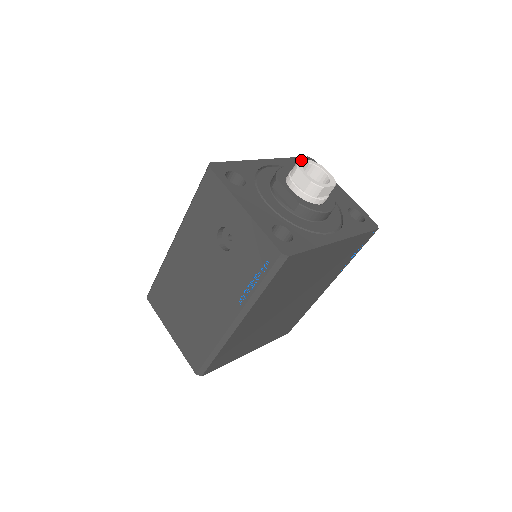
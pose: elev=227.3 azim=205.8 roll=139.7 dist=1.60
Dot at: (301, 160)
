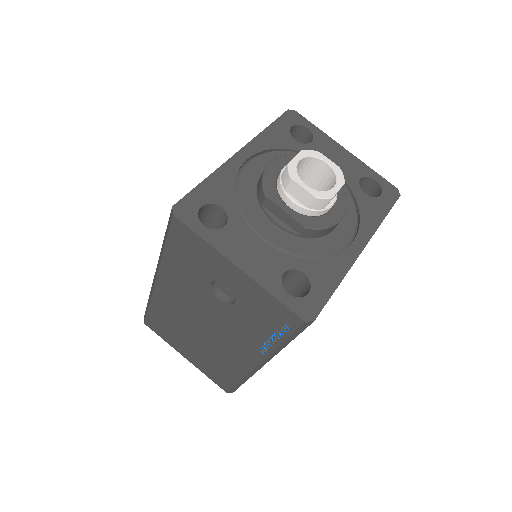
Dot at: occluded
